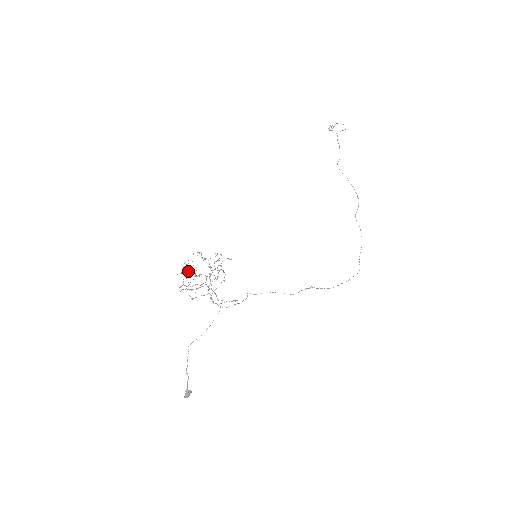
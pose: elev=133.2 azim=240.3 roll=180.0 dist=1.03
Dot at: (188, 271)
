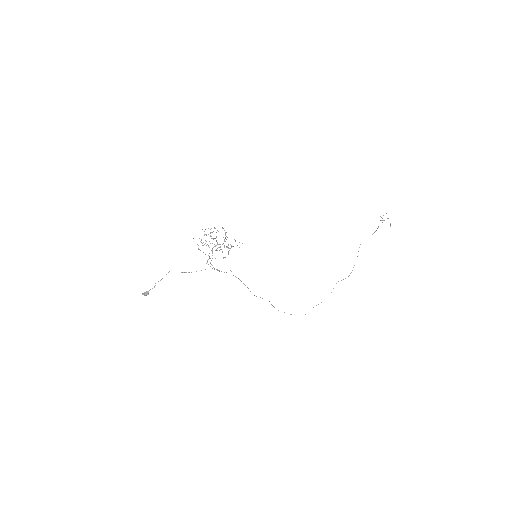
Dot at: occluded
